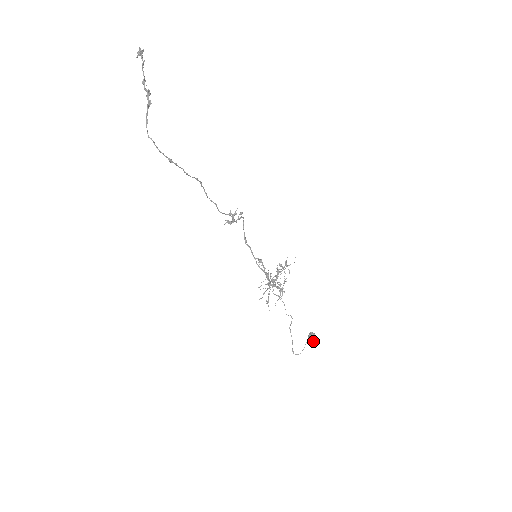
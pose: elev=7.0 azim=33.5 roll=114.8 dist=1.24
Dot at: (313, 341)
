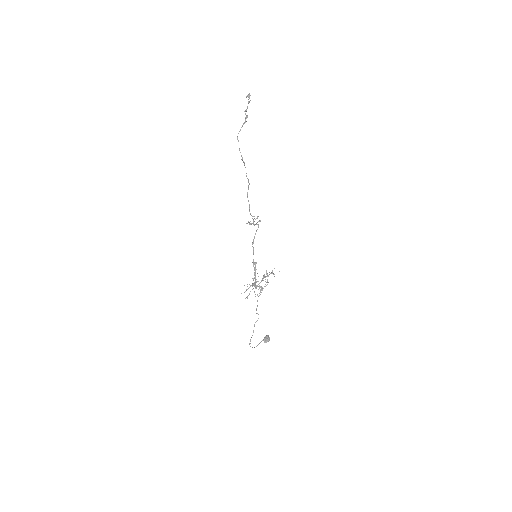
Dot at: (267, 341)
